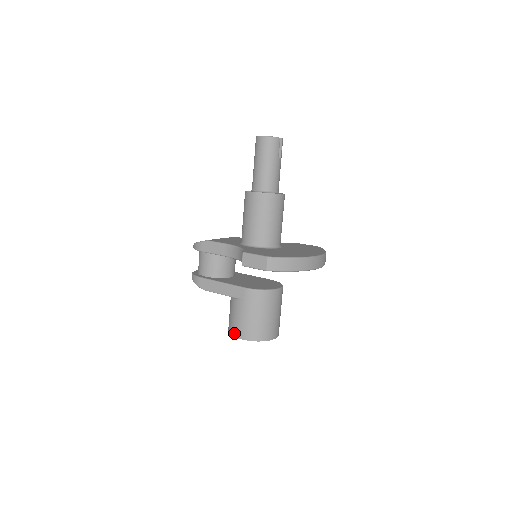
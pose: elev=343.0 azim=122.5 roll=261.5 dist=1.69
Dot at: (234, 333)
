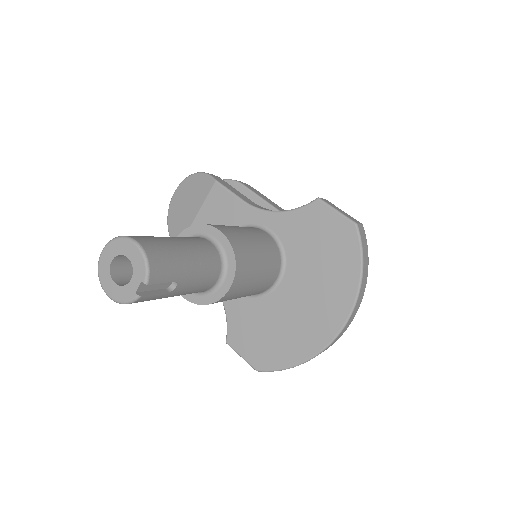
Dot at: occluded
